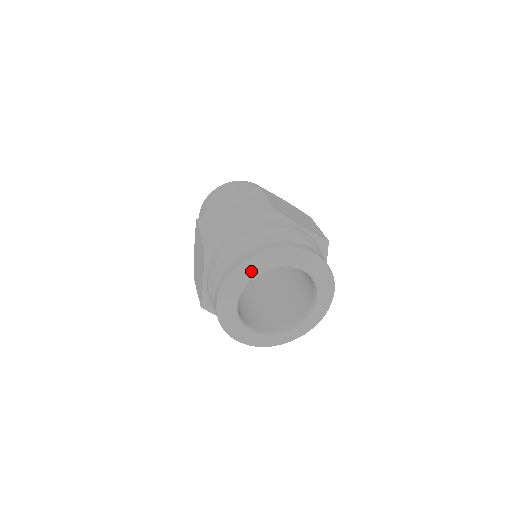
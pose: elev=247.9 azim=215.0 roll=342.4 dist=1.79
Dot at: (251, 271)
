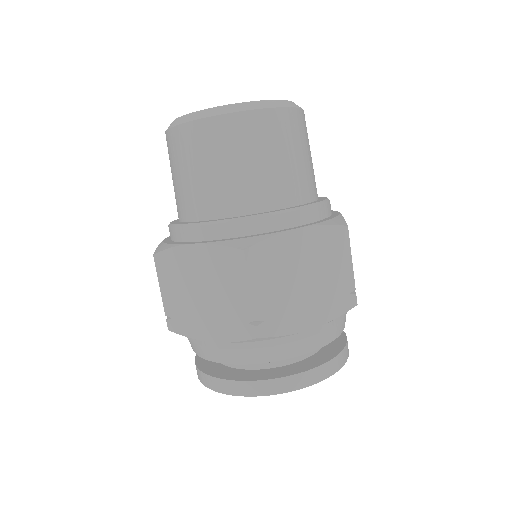
Dot at: occluded
